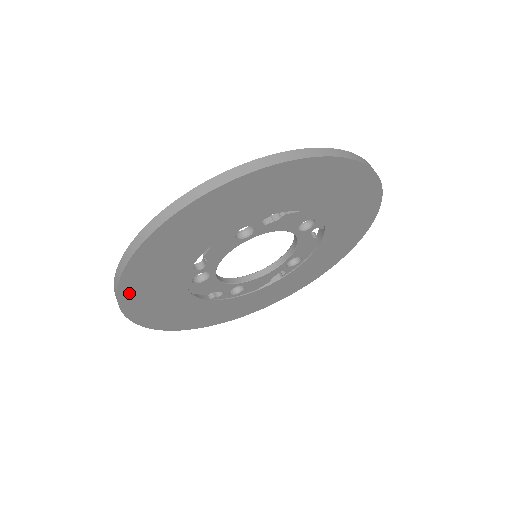
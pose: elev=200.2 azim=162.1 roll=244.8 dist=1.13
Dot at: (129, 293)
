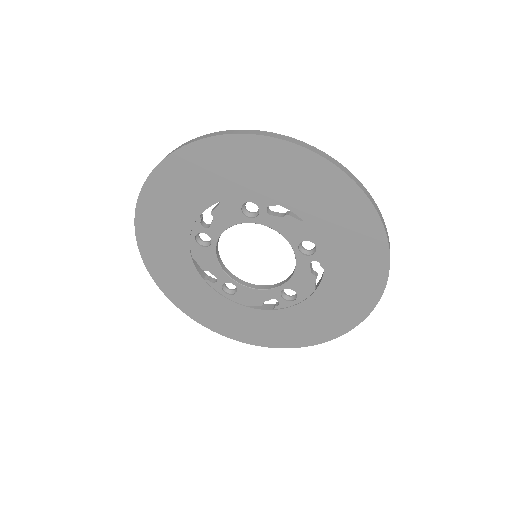
Dot at: (146, 207)
